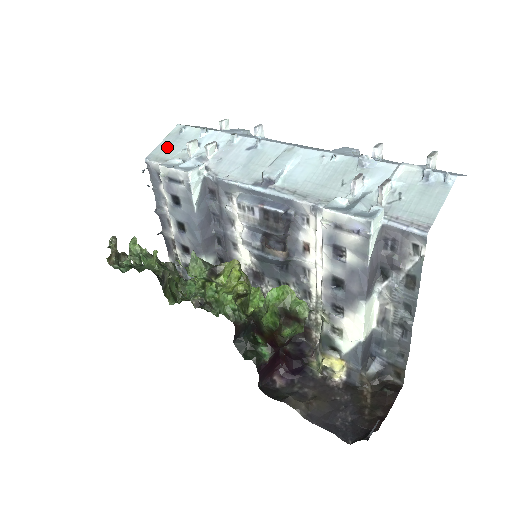
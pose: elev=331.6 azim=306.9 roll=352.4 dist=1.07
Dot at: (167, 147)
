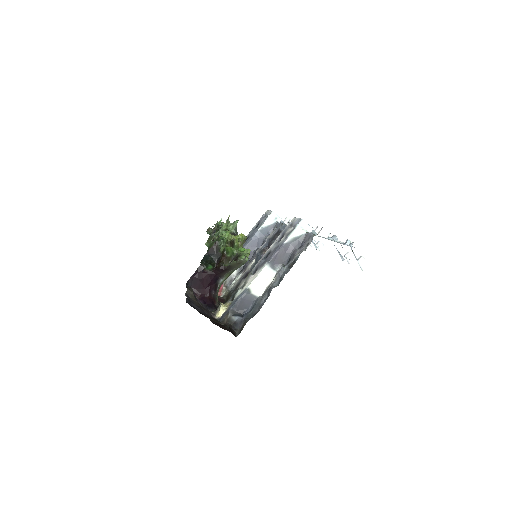
Dot at: occluded
